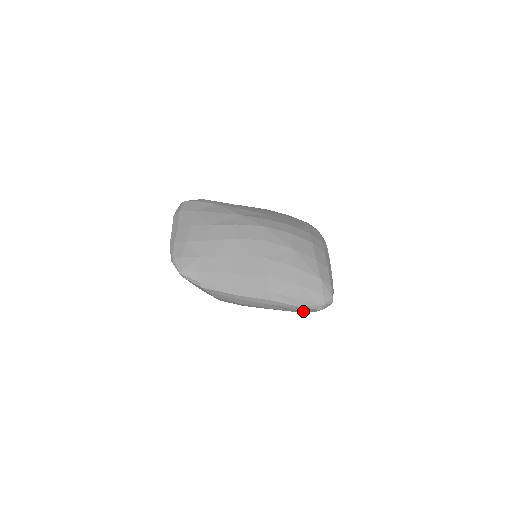
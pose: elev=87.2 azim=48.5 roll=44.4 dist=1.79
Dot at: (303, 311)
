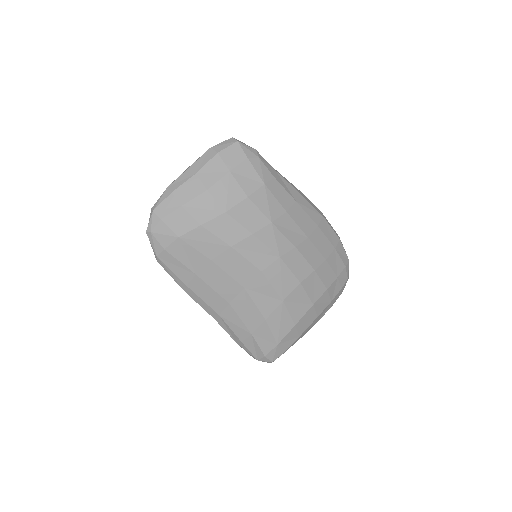
Dot at: occluded
